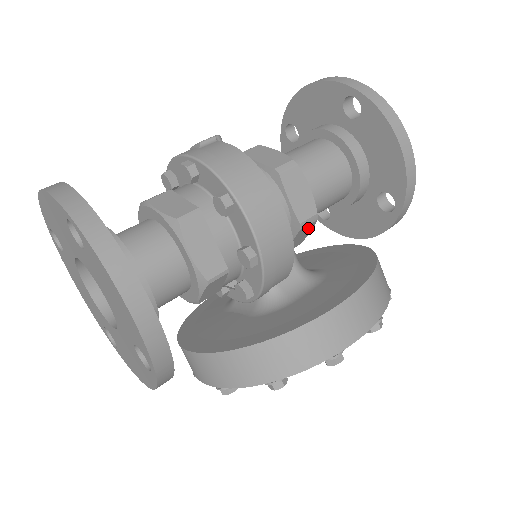
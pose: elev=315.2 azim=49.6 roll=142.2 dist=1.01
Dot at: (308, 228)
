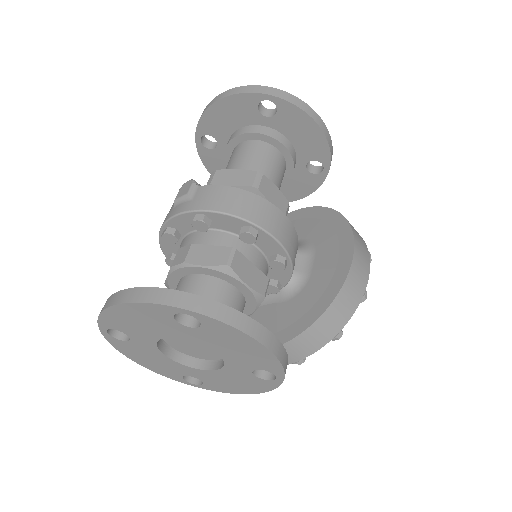
Dot at: occluded
